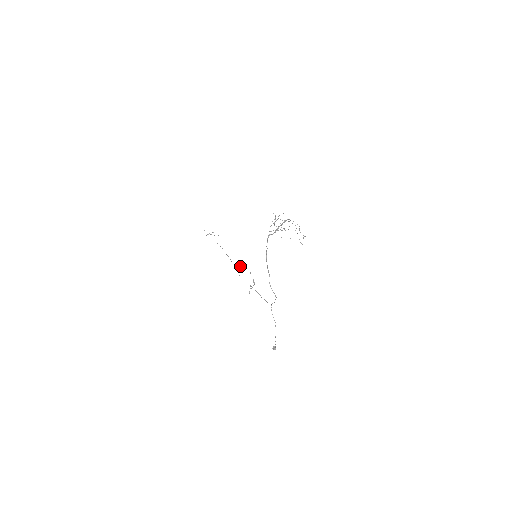
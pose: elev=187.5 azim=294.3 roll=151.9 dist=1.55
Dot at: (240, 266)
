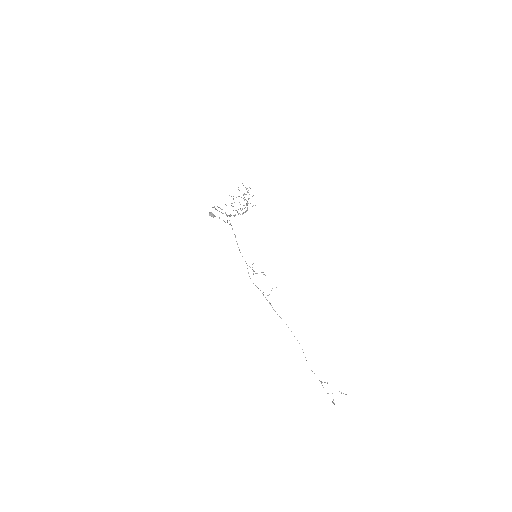
Dot at: occluded
